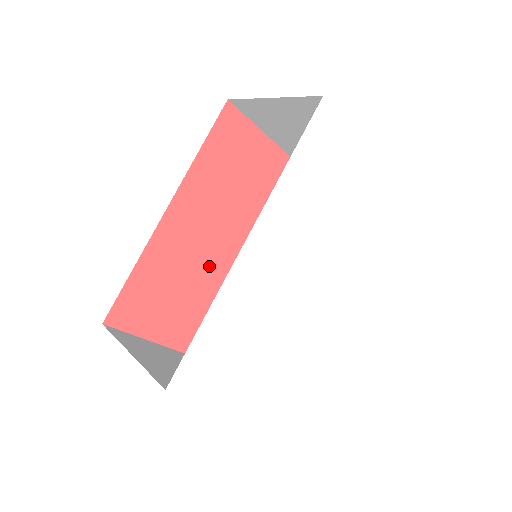
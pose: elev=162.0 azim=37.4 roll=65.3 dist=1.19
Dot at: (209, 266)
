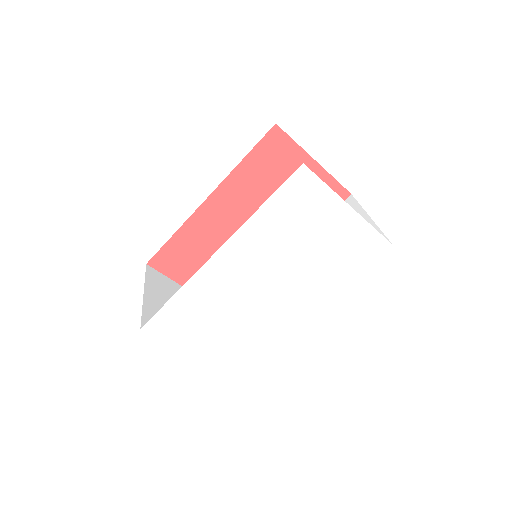
Dot at: occluded
